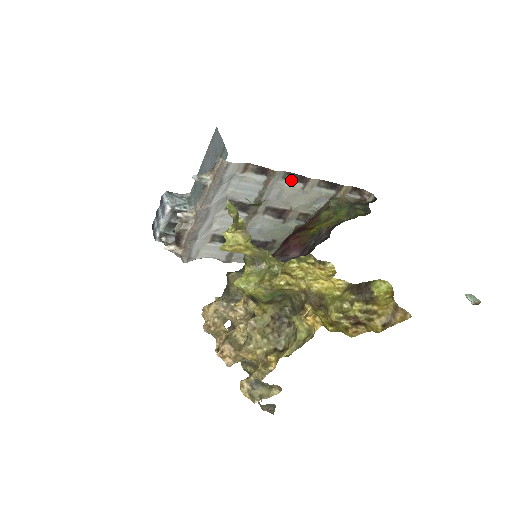
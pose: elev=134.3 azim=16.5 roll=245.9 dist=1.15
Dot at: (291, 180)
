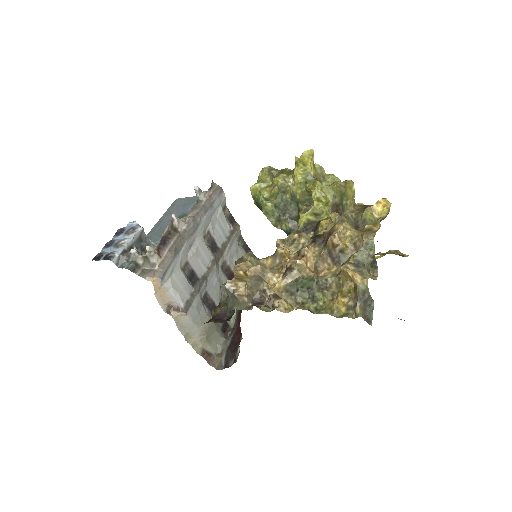
Dot at: (241, 246)
